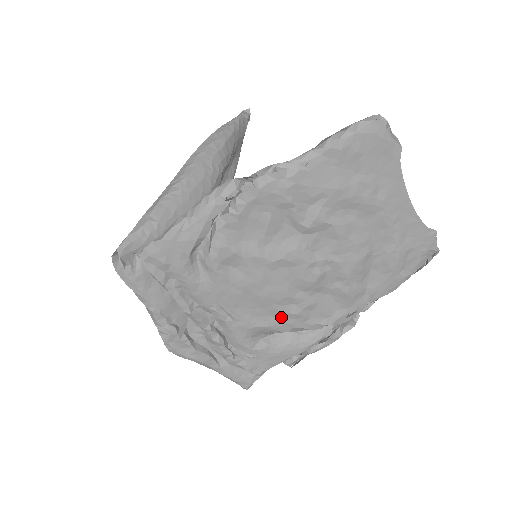
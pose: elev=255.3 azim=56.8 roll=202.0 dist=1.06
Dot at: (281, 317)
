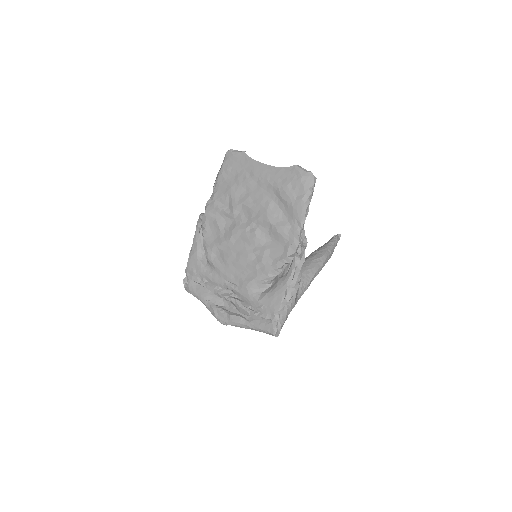
Dot at: (257, 269)
